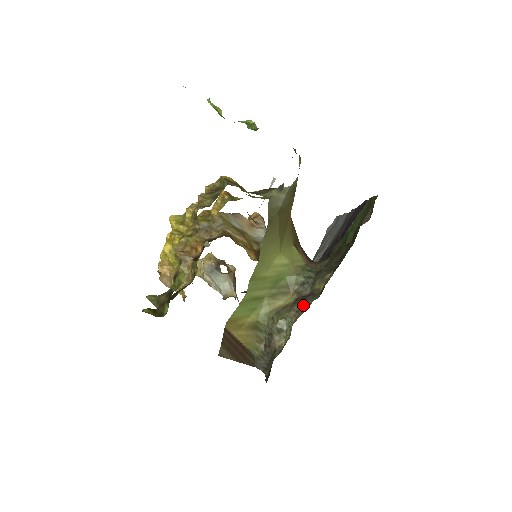
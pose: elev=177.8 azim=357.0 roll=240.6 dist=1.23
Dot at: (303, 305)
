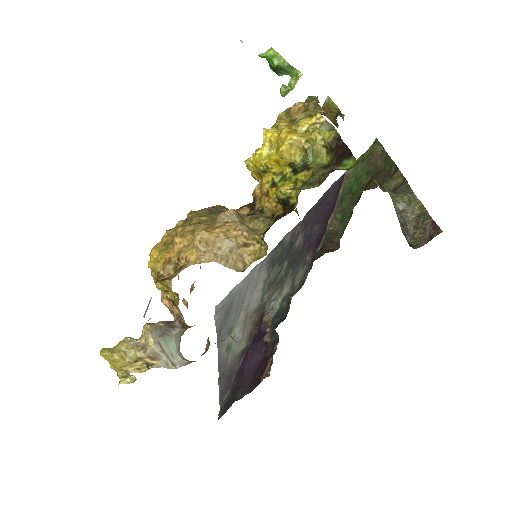
Dot at: (403, 188)
